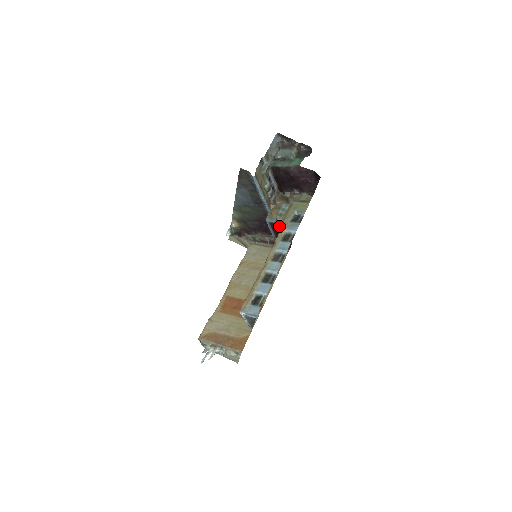
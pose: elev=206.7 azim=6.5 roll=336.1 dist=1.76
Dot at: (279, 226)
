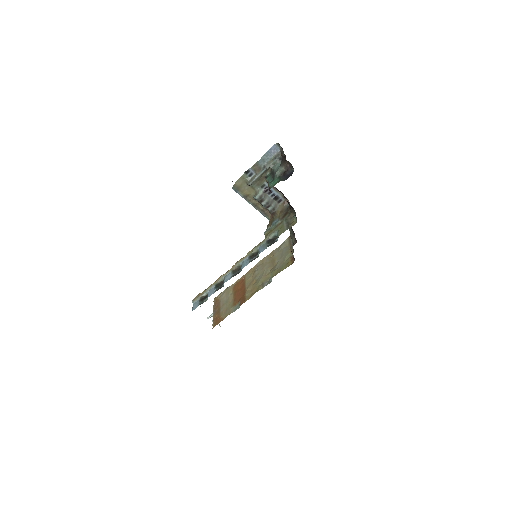
Dot at: occluded
